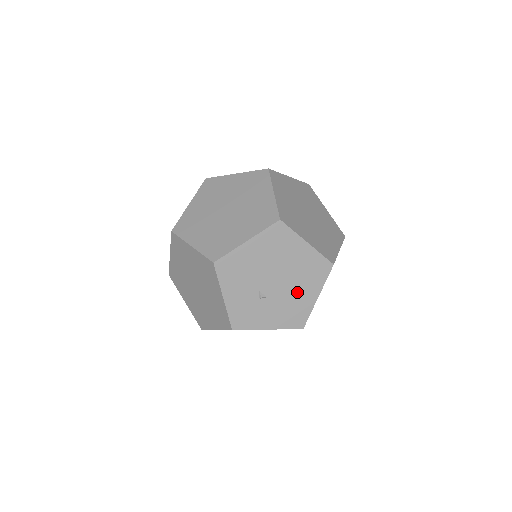
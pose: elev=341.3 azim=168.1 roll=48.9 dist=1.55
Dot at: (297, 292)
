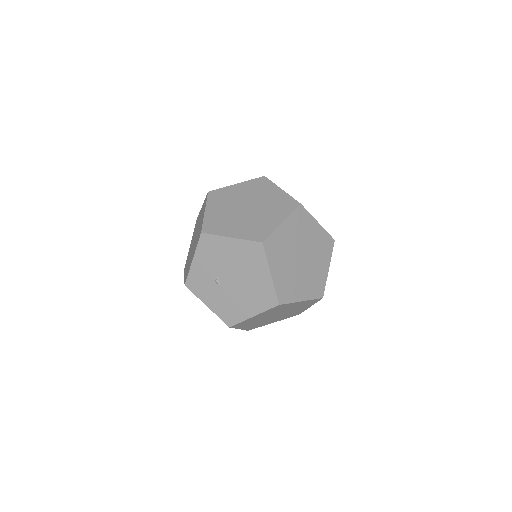
Dot at: (242, 300)
